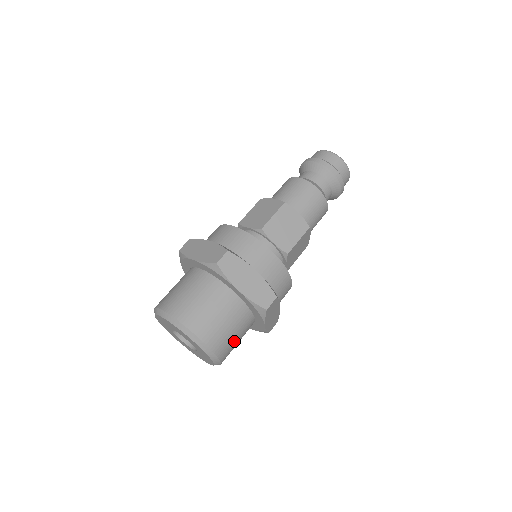
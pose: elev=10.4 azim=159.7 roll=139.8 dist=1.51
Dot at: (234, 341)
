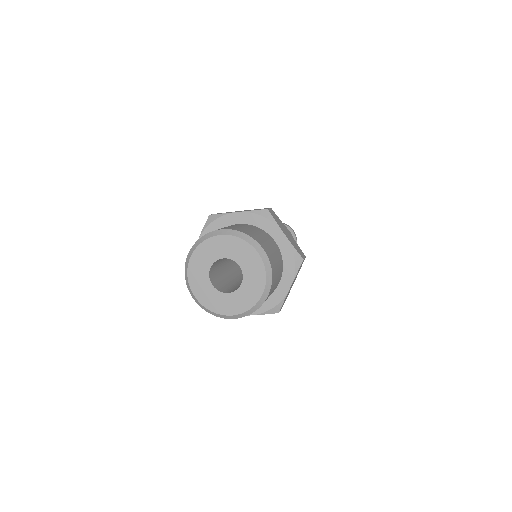
Dot at: (275, 284)
